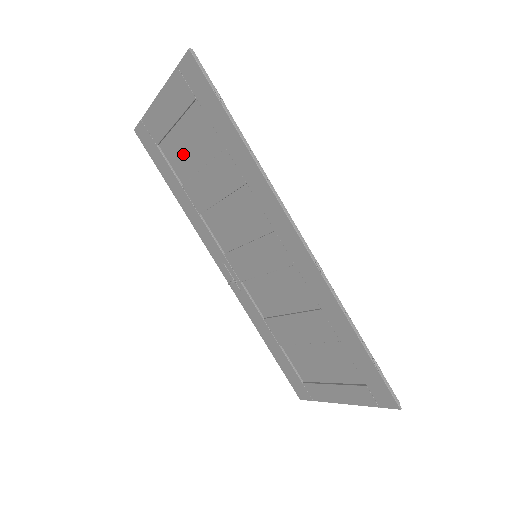
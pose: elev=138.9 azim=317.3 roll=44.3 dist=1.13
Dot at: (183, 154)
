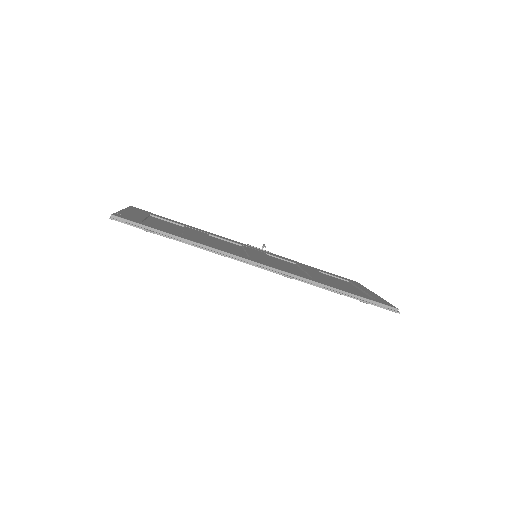
Dot at: occluded
